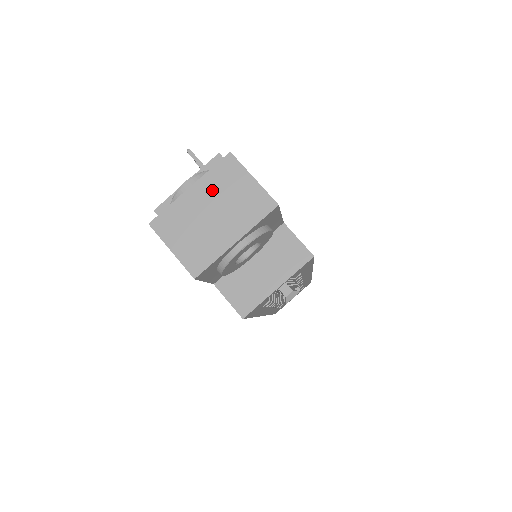
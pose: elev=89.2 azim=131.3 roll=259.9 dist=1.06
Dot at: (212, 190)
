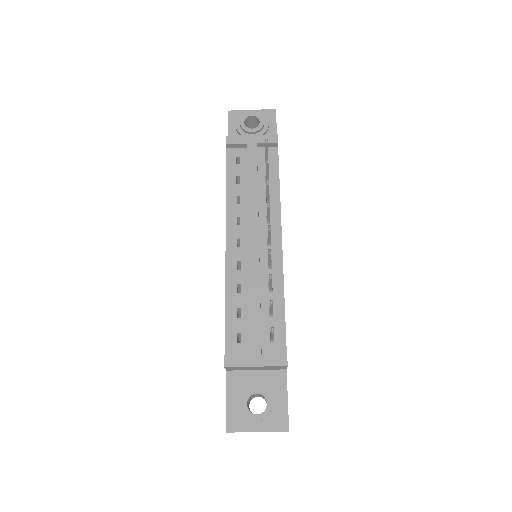
Dot at: occluded
